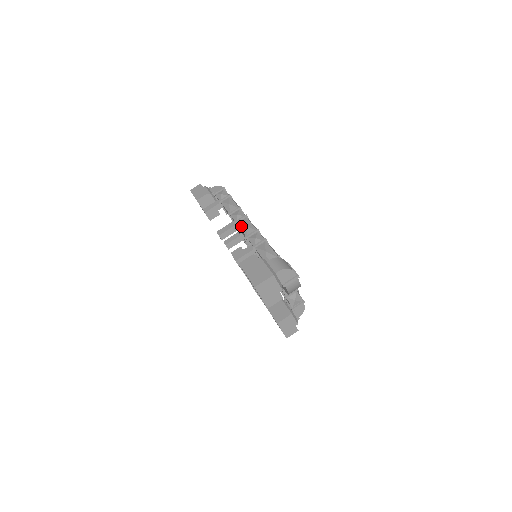
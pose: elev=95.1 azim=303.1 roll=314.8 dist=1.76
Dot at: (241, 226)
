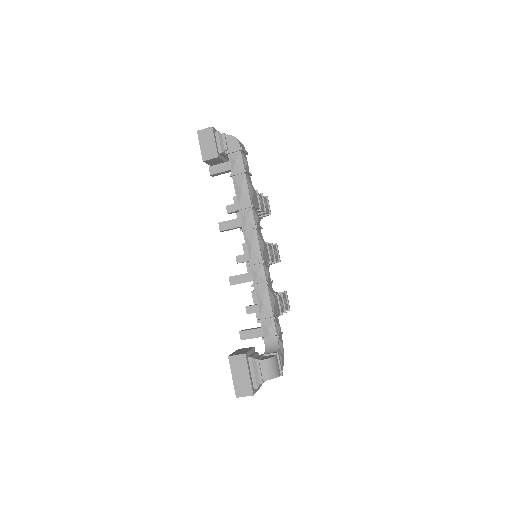
Dot at: (247, 241)
